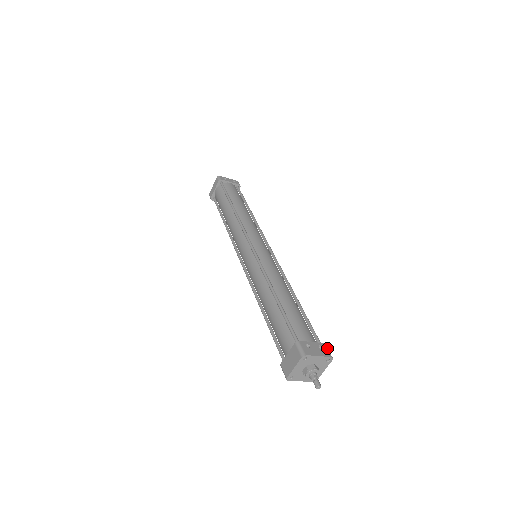
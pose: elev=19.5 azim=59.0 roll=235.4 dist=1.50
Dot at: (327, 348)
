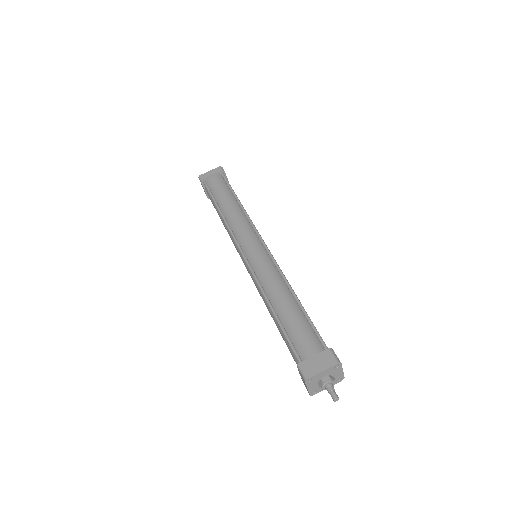
Dot at: occluded
